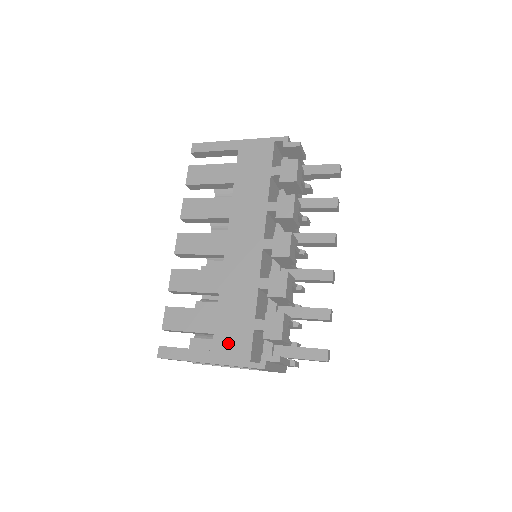
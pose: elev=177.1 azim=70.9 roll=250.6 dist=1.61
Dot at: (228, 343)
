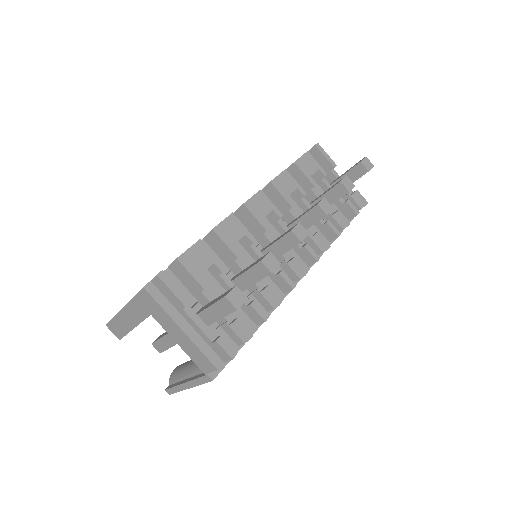
Dot at: occluded
